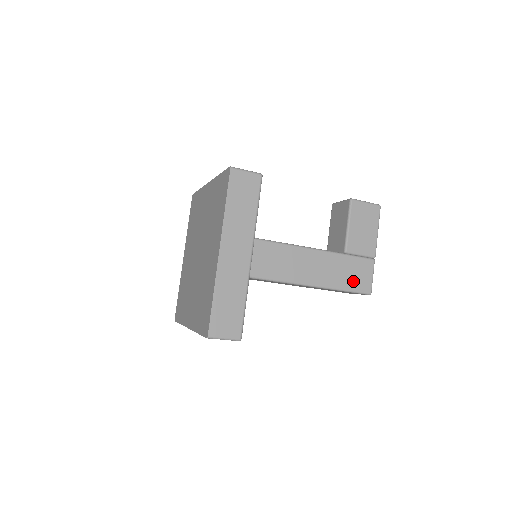
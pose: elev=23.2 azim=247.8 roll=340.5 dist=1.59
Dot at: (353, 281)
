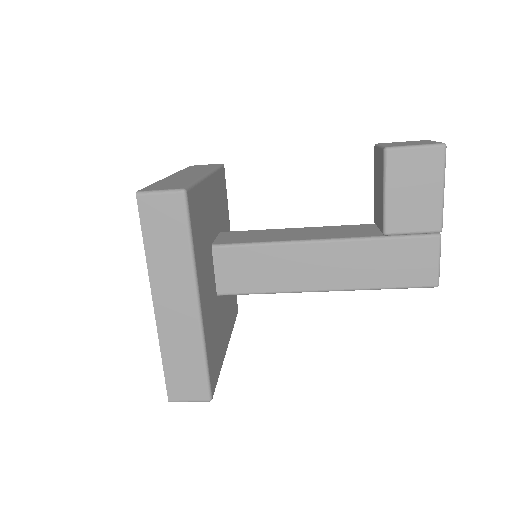
Dot at: (403, 273)
